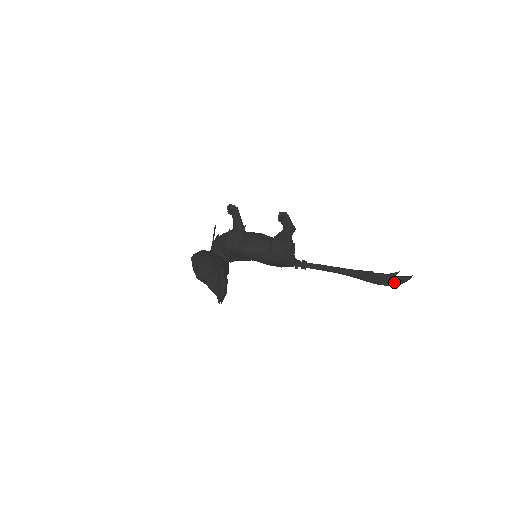
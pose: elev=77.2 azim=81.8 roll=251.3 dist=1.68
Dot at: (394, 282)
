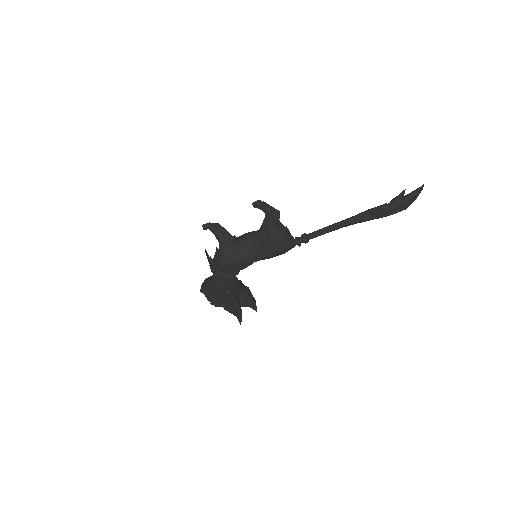
Dot at: (404, 204)
